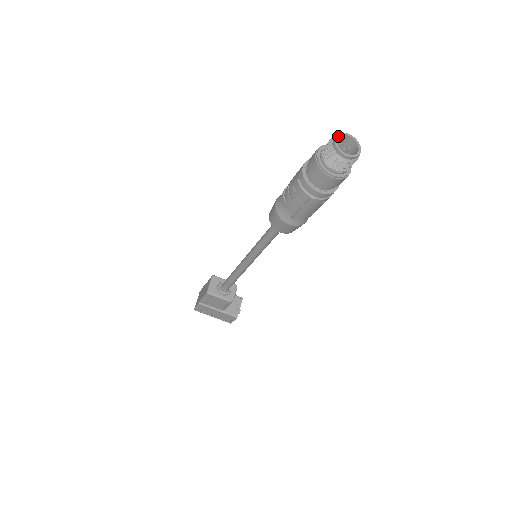
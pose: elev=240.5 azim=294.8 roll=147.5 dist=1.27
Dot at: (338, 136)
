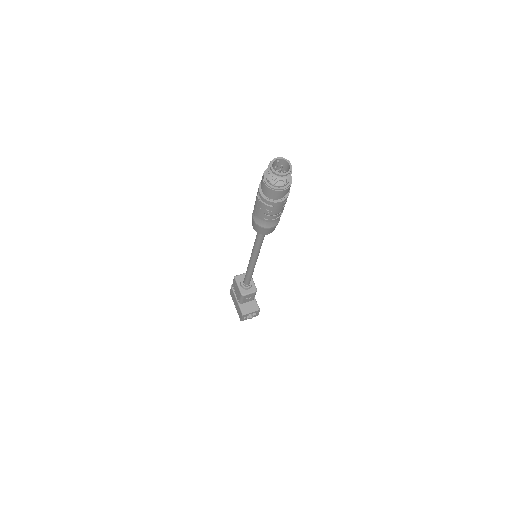
Dot at: (281, 158)
